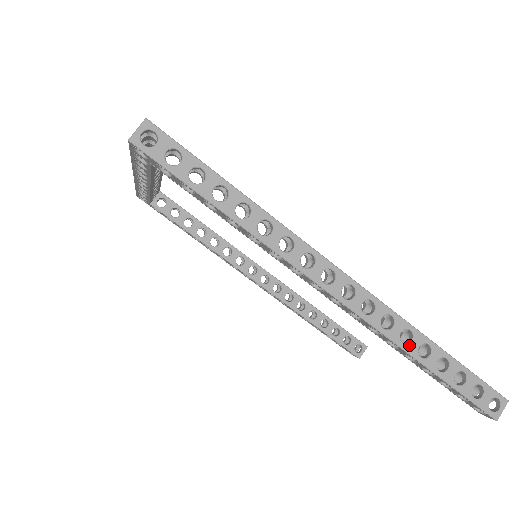
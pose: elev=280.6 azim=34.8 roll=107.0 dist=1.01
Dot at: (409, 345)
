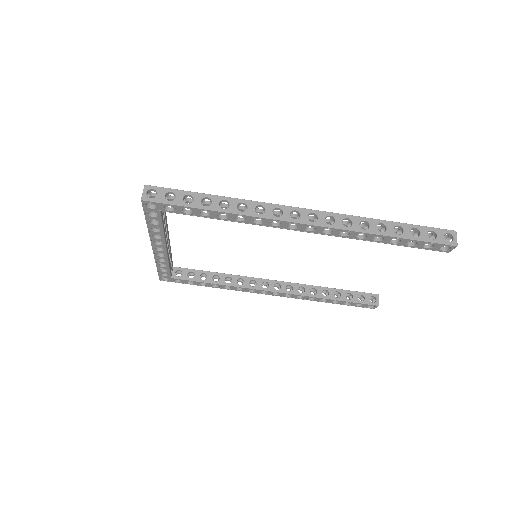
Dot at: (369, 229)
